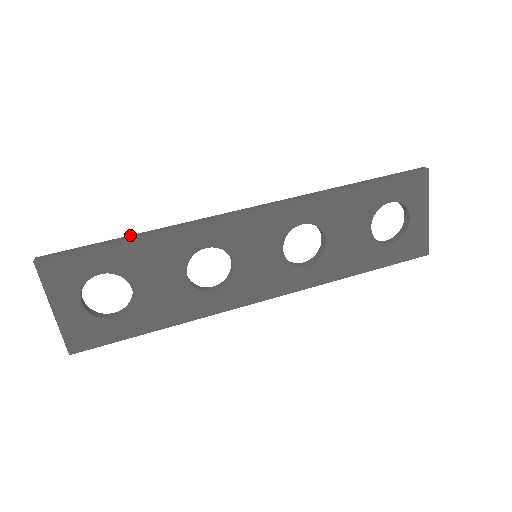
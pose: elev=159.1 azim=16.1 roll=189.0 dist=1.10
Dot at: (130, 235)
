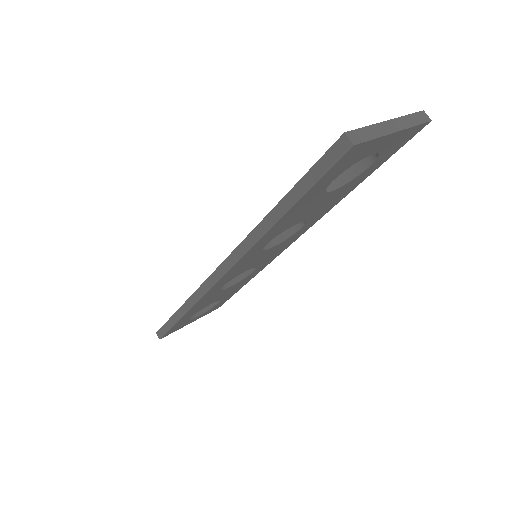
Dot at: (177, 311)
